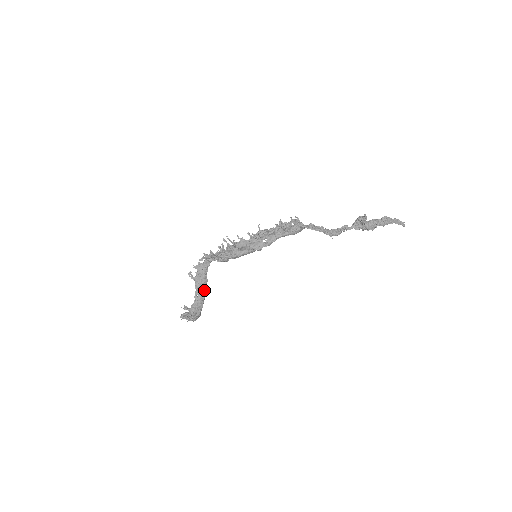
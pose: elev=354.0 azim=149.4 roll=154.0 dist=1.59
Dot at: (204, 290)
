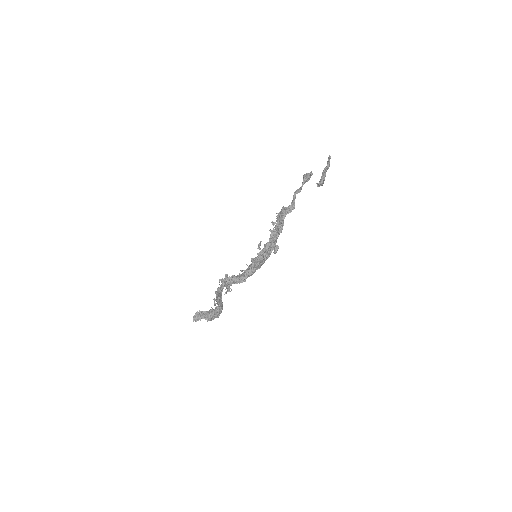
Dot at: occluded
